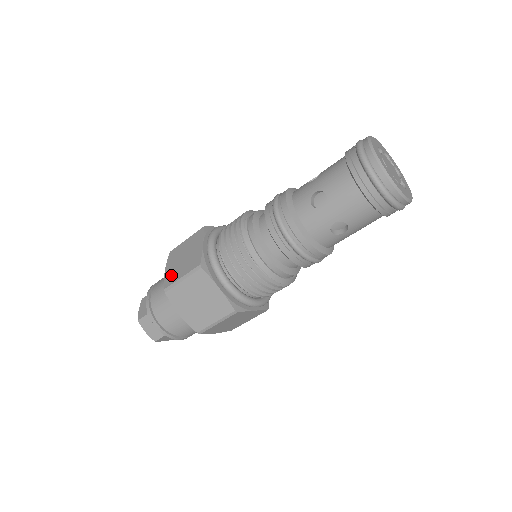
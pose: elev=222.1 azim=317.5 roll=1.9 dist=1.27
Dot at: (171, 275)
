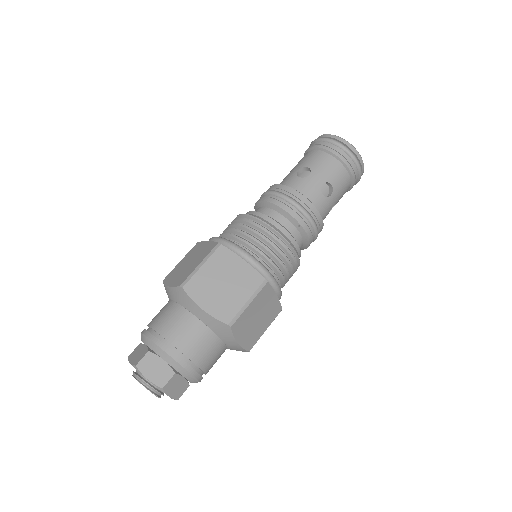
Dot at: (181, 277)
